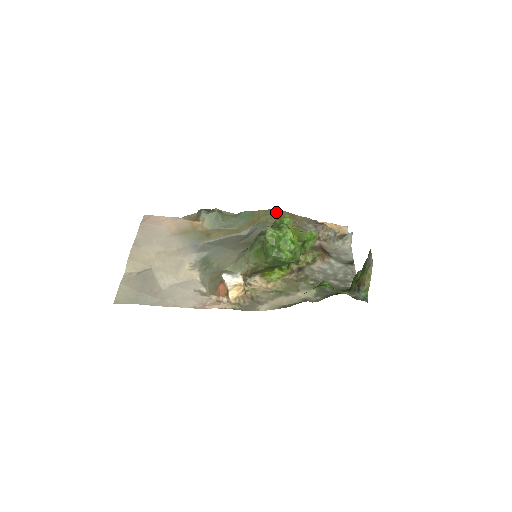
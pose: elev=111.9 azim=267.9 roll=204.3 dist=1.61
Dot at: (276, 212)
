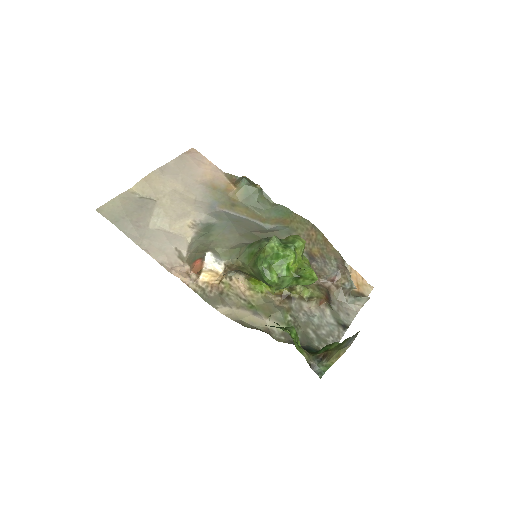
Dot at: (312, 227)
